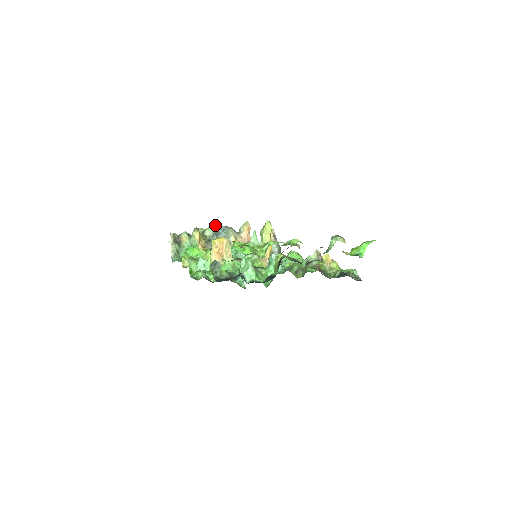
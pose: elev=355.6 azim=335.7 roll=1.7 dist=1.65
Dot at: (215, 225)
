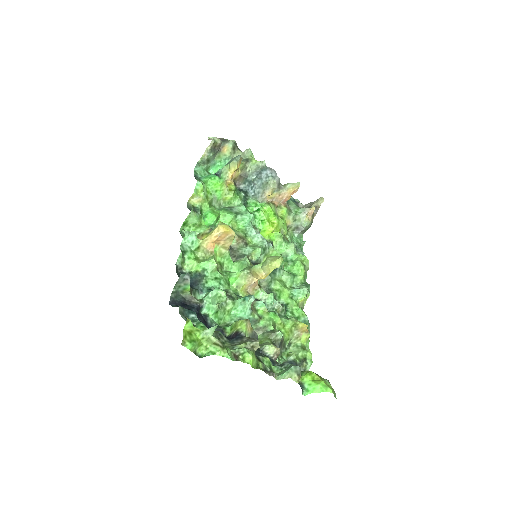
Dot at: (265, 163)
